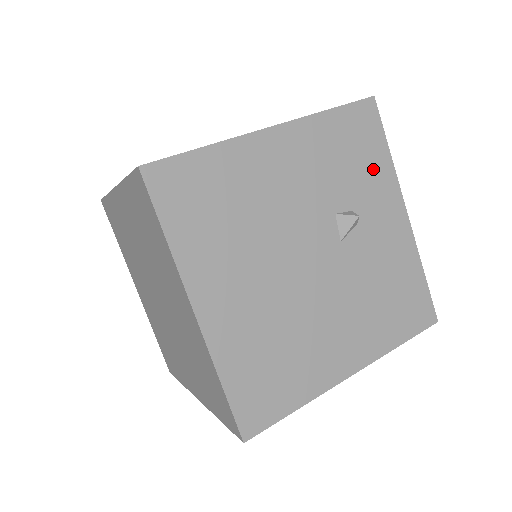
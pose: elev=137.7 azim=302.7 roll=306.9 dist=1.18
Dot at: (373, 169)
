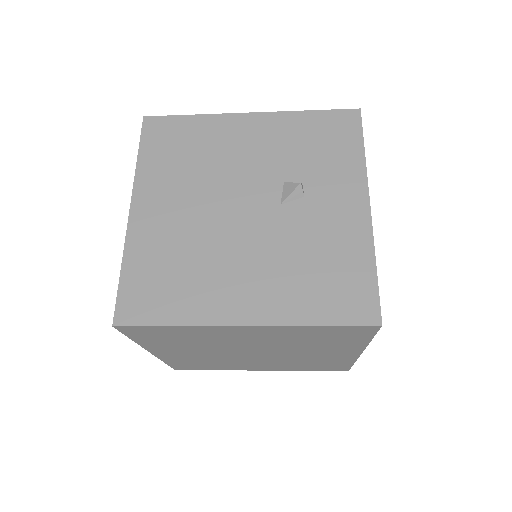
Dot at: (339, 159)
